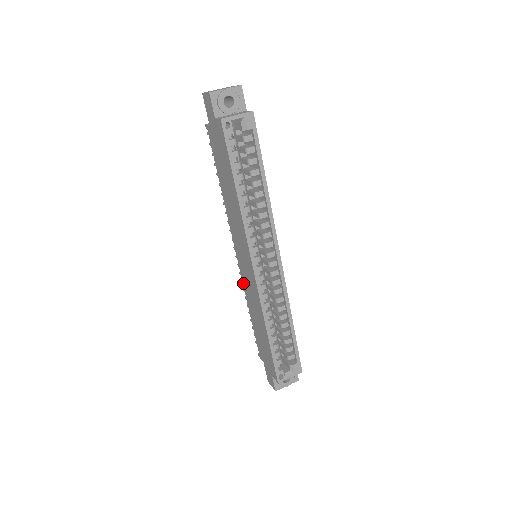
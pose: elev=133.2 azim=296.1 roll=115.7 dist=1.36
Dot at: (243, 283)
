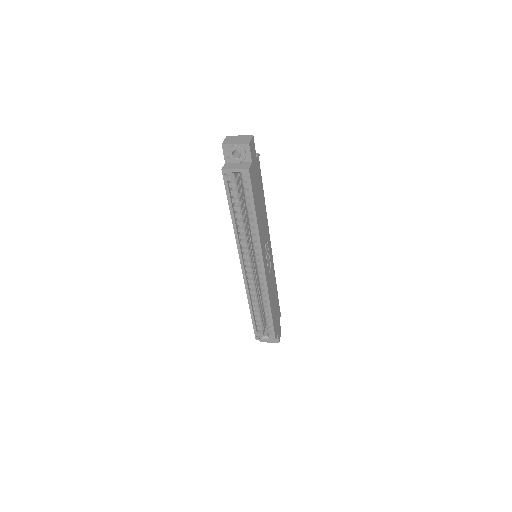
Dot at: occluded
